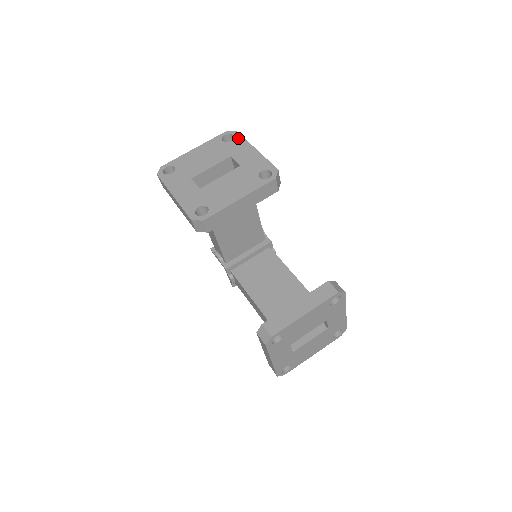
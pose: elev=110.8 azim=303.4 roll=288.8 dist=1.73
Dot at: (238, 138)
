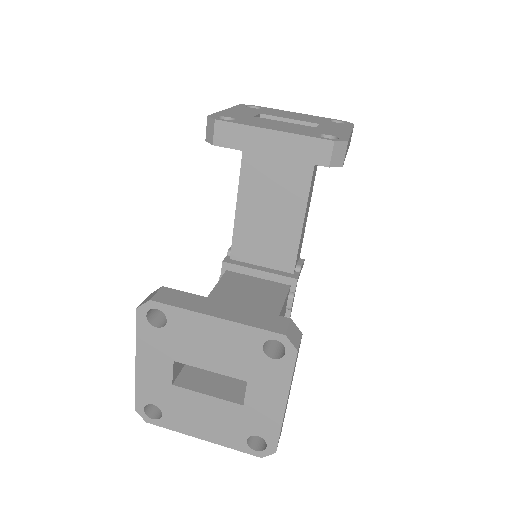
Dot at: (347, 124)
